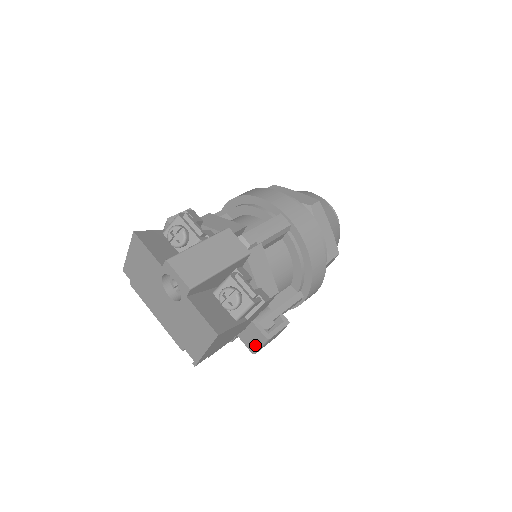
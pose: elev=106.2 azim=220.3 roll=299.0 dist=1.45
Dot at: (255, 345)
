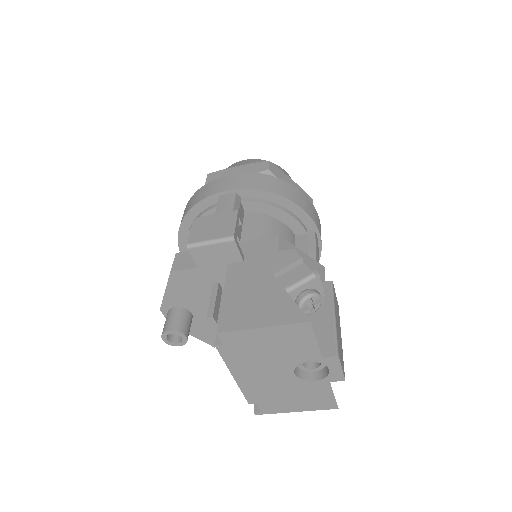
Dot at: occluded
